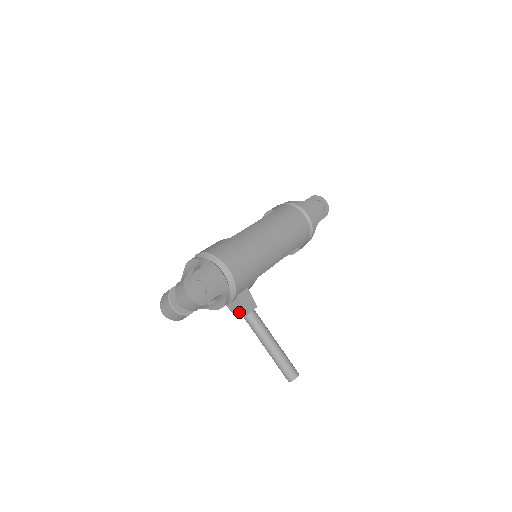
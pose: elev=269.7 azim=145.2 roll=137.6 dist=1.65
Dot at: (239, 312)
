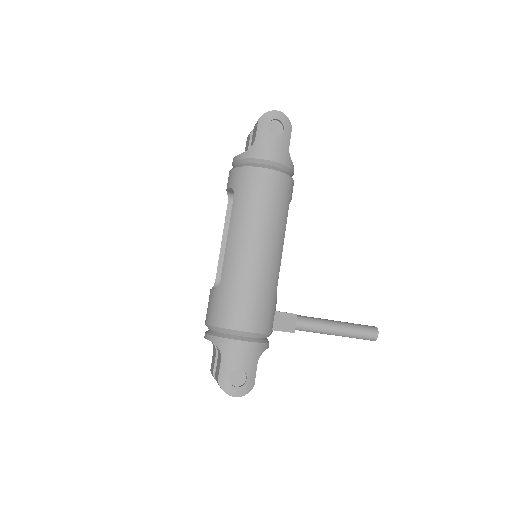
Dot at: occluded
